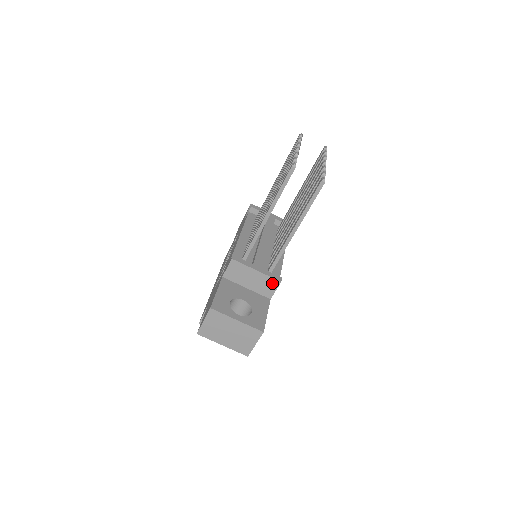
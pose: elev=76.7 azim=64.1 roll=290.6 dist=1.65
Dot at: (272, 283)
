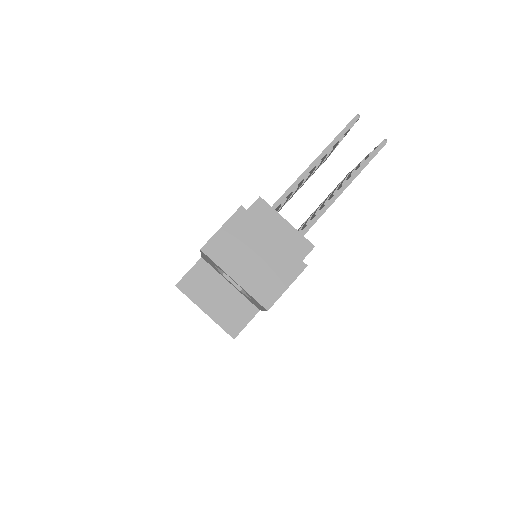
Dot at: (302, 246)
